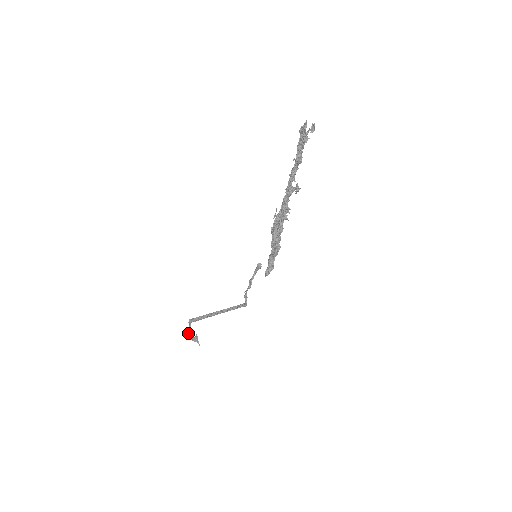
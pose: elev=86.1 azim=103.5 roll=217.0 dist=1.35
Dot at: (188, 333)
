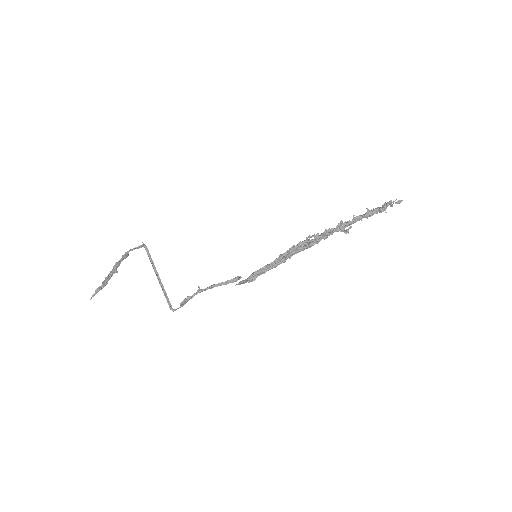
Dot at: (127, 252)
